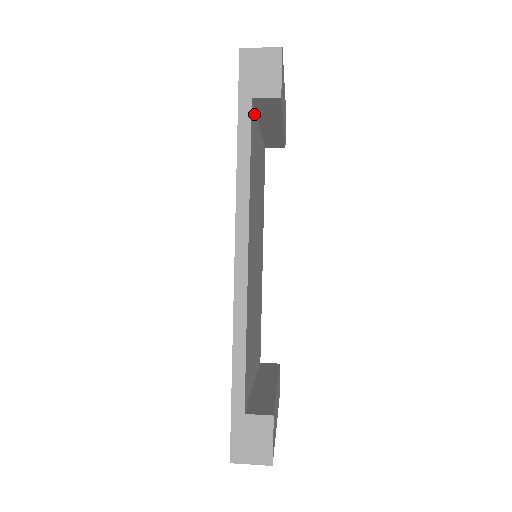
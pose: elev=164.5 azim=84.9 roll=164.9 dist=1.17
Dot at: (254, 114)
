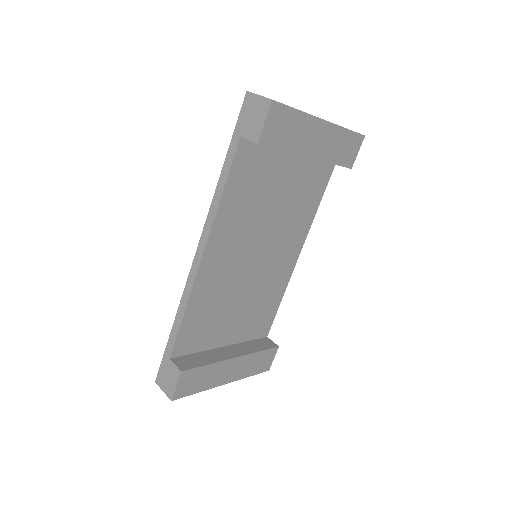
Dot at: (257, 146)
